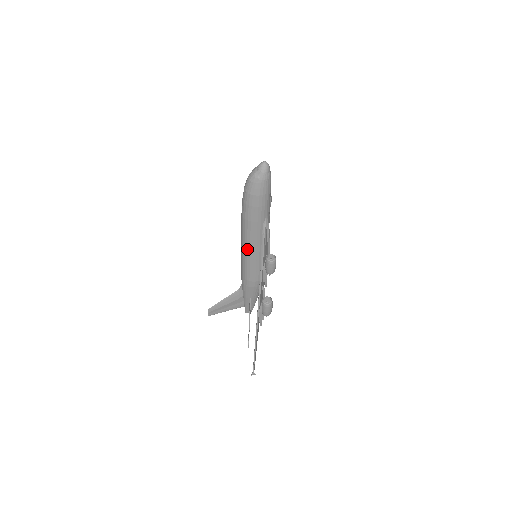
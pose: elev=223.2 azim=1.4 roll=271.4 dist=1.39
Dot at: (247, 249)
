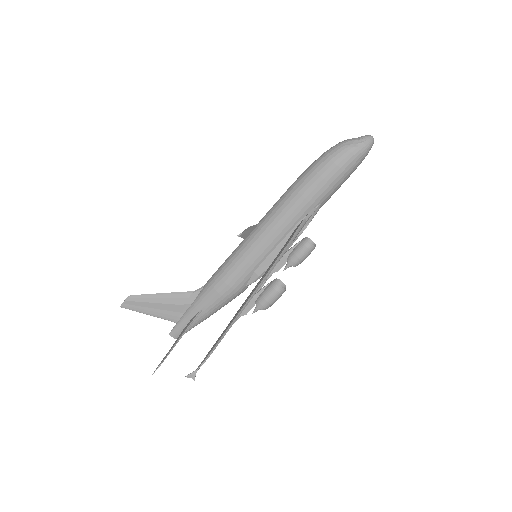
Dot at: (263, 232)
